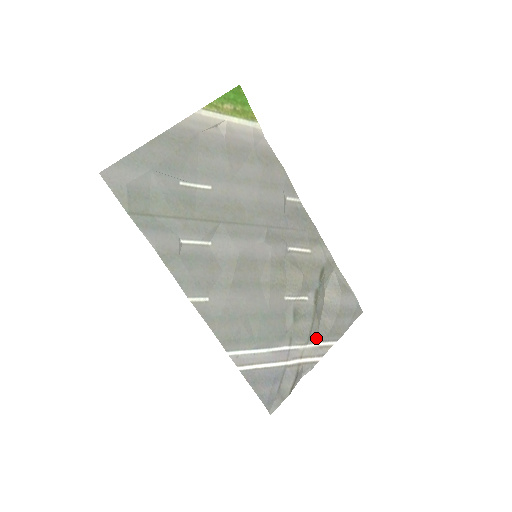
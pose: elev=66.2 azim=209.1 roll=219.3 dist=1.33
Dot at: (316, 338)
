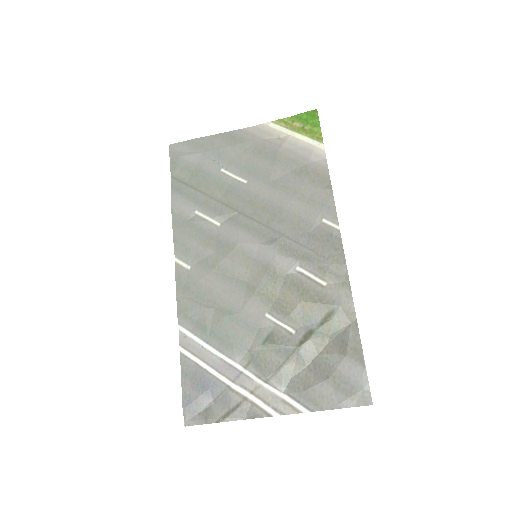
Dot at: (283, 385)
